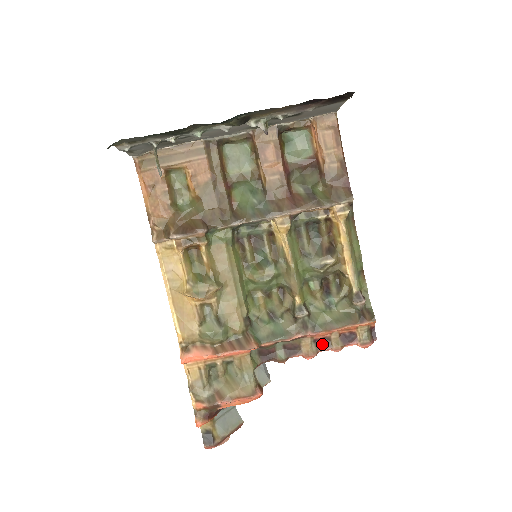
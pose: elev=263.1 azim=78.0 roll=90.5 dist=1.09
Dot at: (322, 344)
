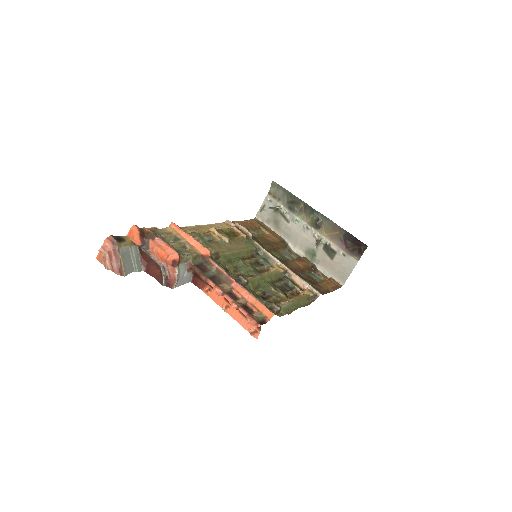
Dot at: (232, 295)
